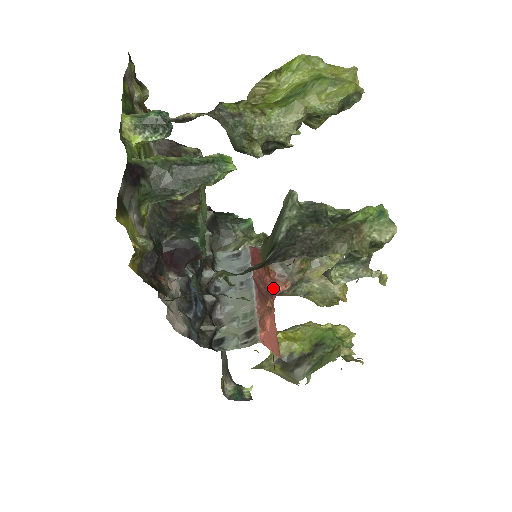
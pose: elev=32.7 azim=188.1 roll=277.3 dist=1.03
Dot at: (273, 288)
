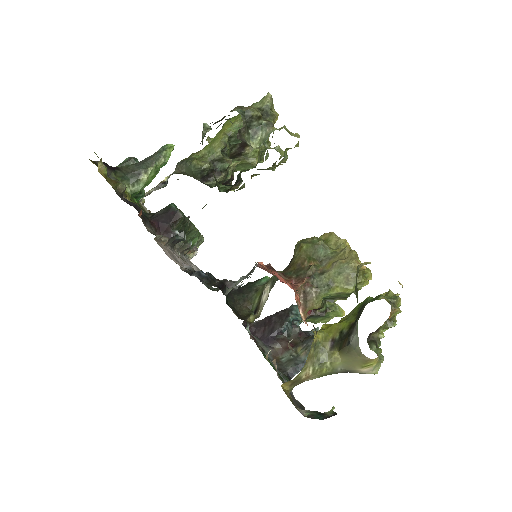
Dot at: occluded
